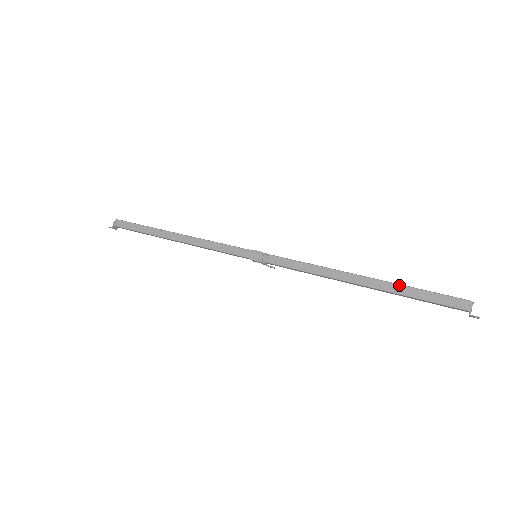
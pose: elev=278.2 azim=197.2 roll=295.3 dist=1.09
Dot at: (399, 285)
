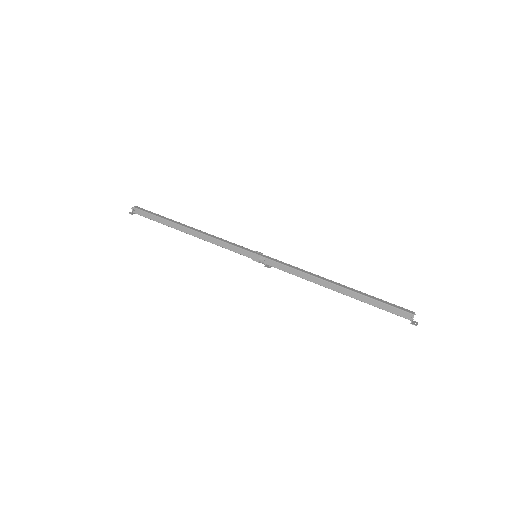
Dot at: (364, 296)
